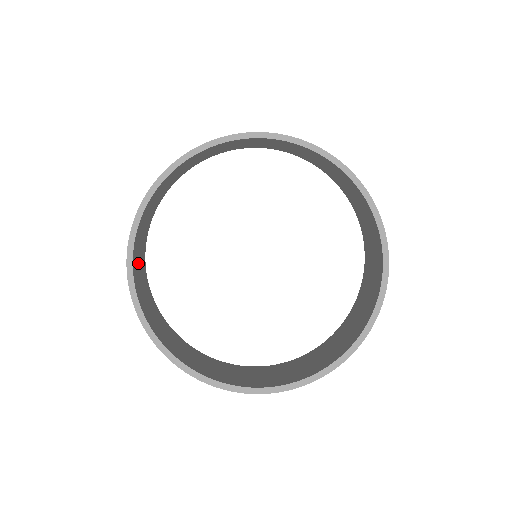
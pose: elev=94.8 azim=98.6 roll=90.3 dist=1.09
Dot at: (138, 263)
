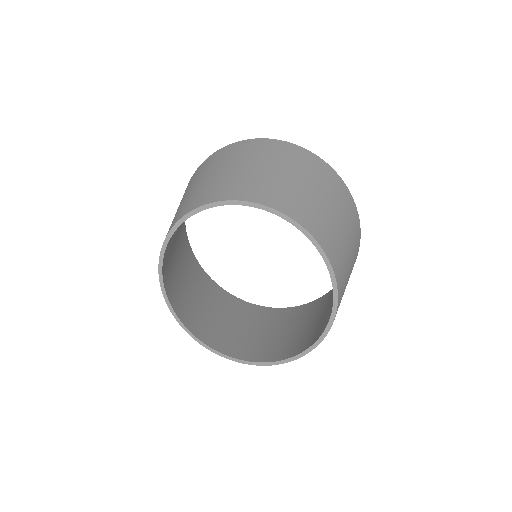
Dot at: (210, 320)
